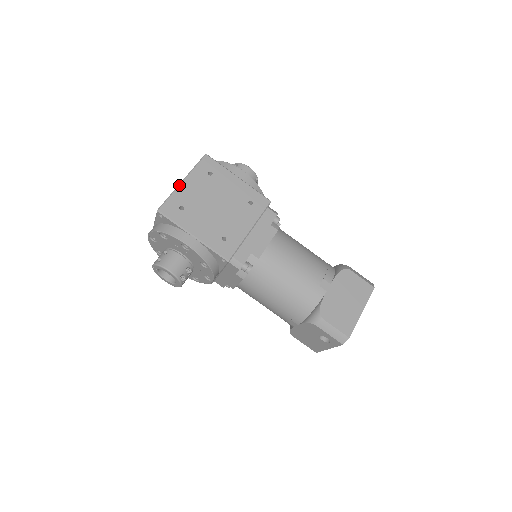
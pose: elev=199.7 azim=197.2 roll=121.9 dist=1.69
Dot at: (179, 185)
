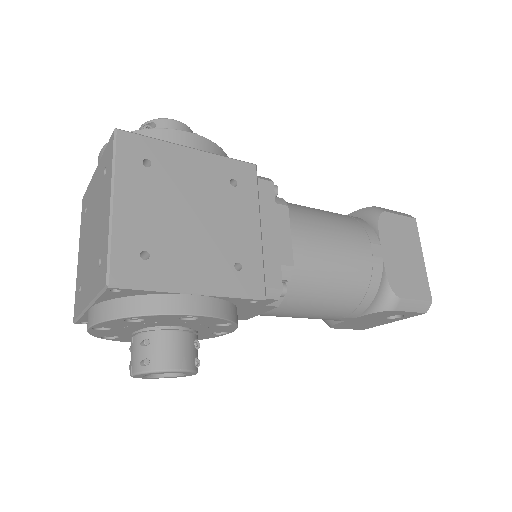
Dot at: (111, 213)
